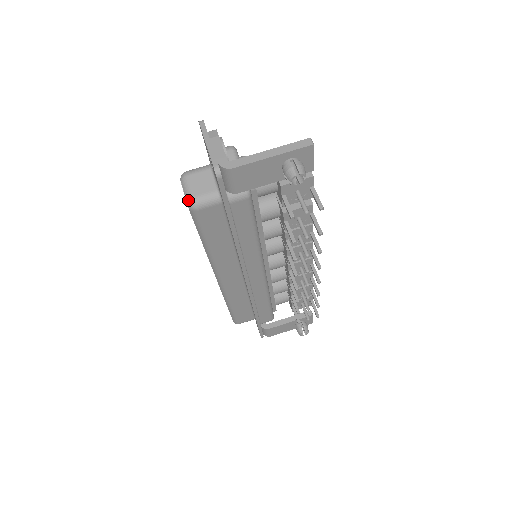
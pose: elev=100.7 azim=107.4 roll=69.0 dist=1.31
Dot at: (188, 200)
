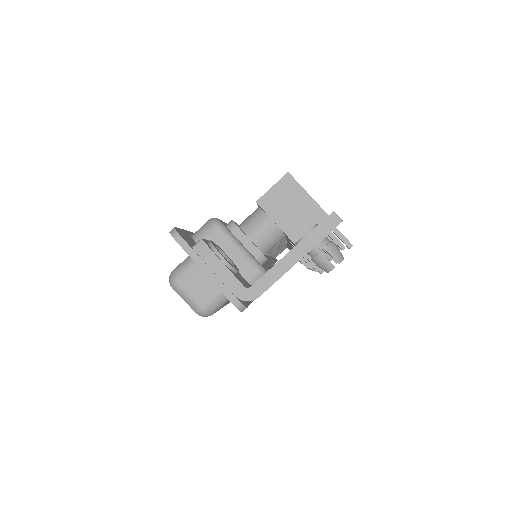
Dot at: (198, 312)
